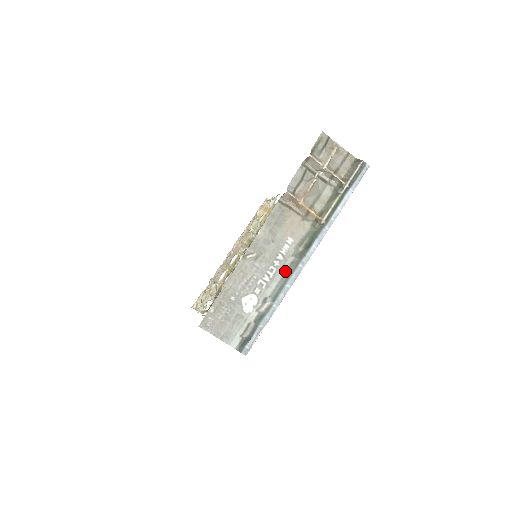
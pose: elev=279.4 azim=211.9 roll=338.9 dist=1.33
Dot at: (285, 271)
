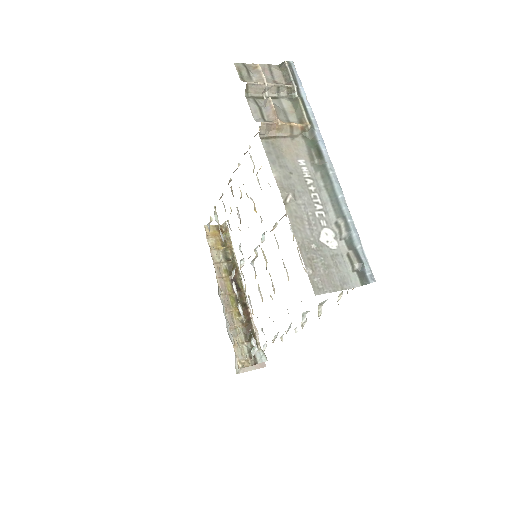
Dot at: (325, 188)
